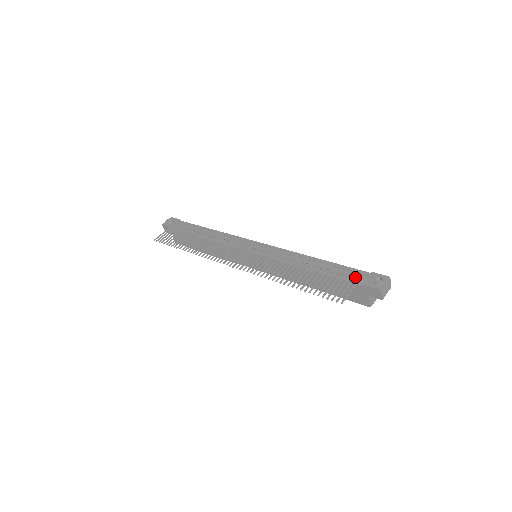
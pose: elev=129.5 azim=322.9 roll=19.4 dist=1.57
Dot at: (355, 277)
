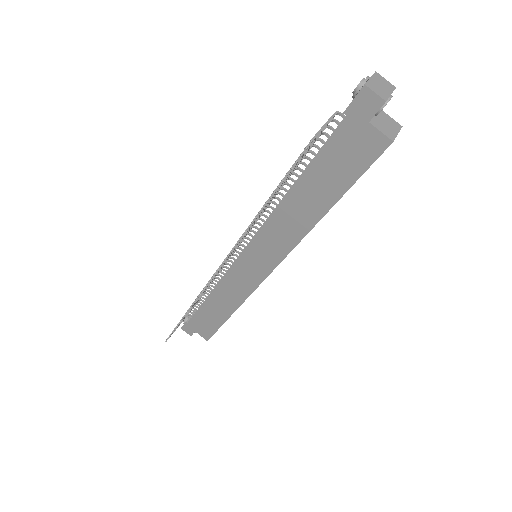
Dot at: occluded
